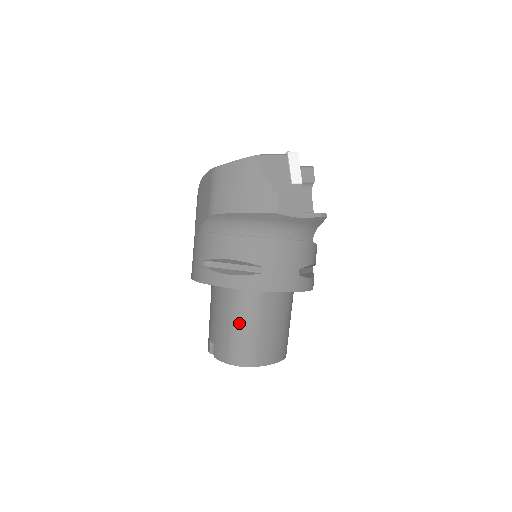
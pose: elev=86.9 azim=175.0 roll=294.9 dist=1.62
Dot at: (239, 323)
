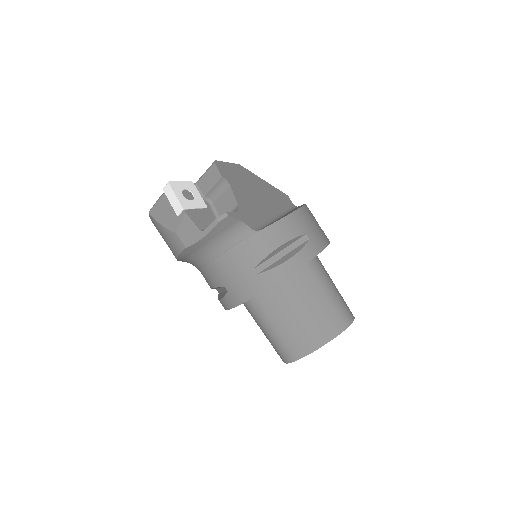
Dot at: (261, 329)
